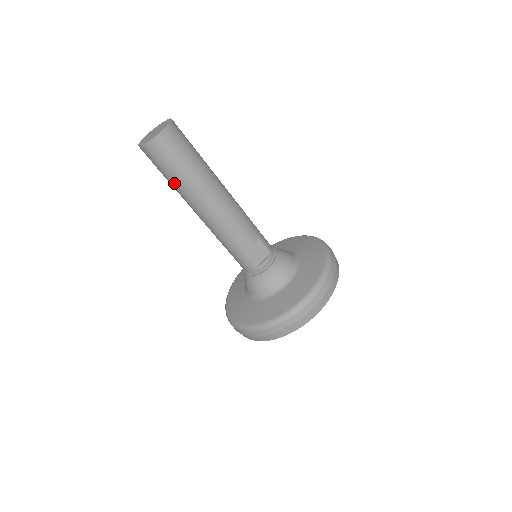
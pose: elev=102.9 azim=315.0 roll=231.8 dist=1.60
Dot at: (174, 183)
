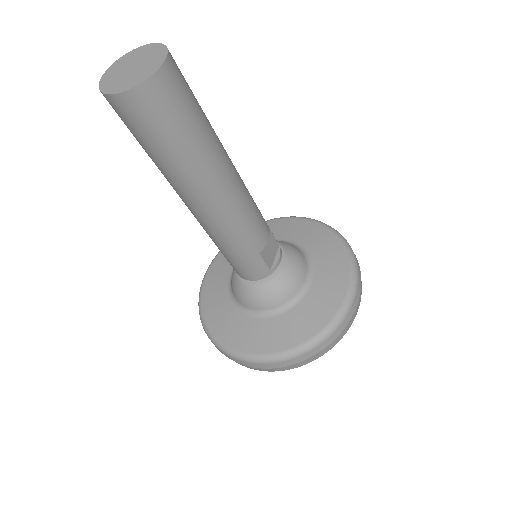
Dot at: (176, 159)
